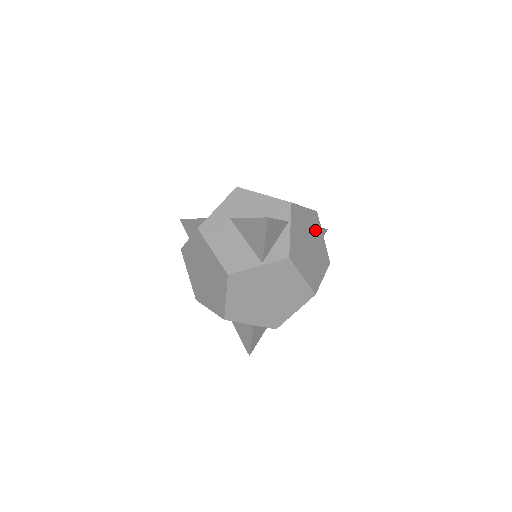
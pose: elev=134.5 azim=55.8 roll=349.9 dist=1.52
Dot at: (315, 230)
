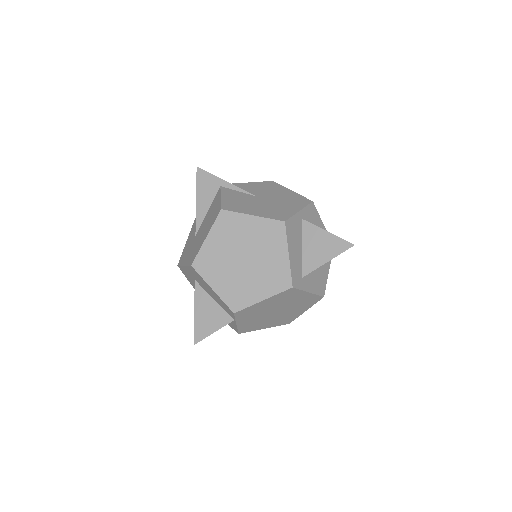
Dot at: (288, 299)
